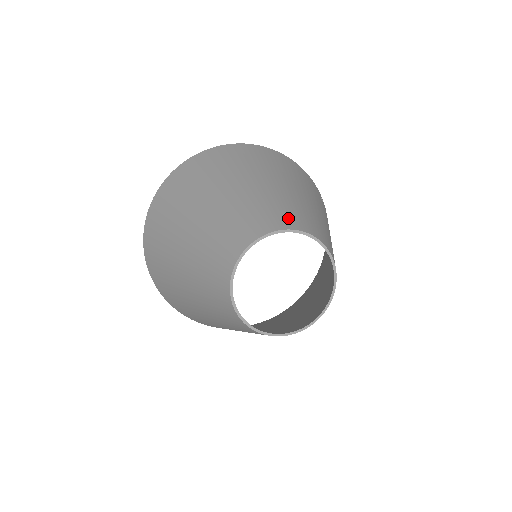
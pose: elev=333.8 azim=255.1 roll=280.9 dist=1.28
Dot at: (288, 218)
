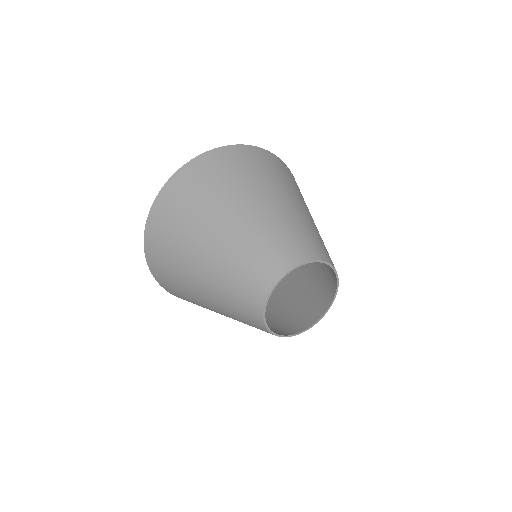
Dot at: (279, 257)
